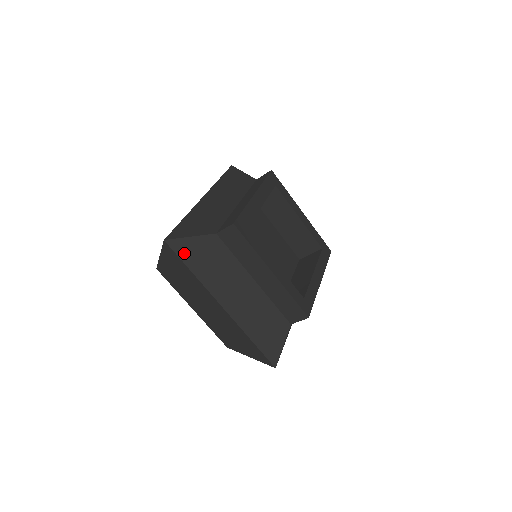
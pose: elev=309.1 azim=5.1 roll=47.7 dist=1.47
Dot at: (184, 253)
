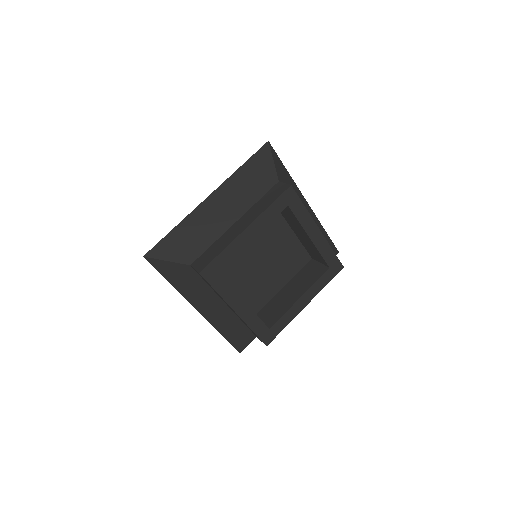
Dot at: (161, 269)
